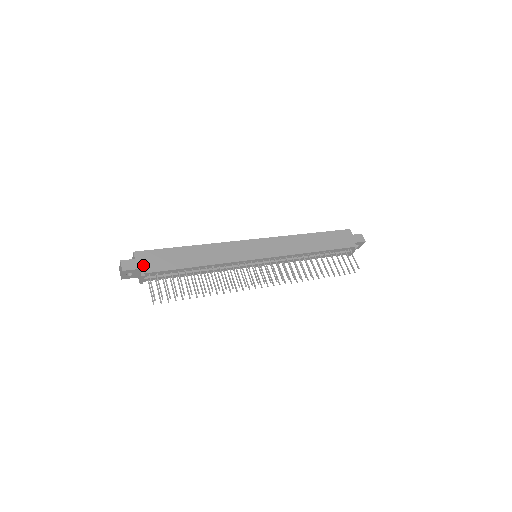
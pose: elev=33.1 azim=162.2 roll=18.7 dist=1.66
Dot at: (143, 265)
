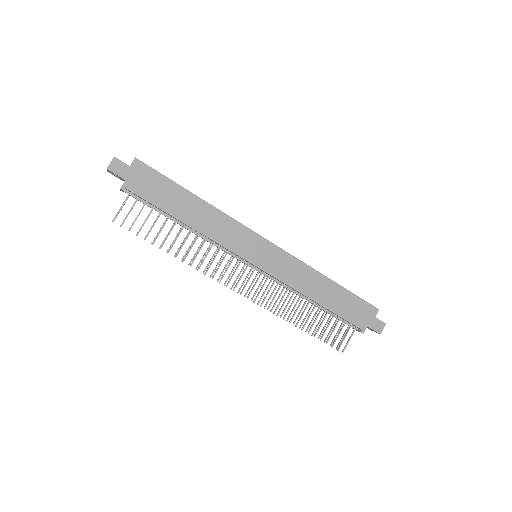
Dot at: (132, 179)
